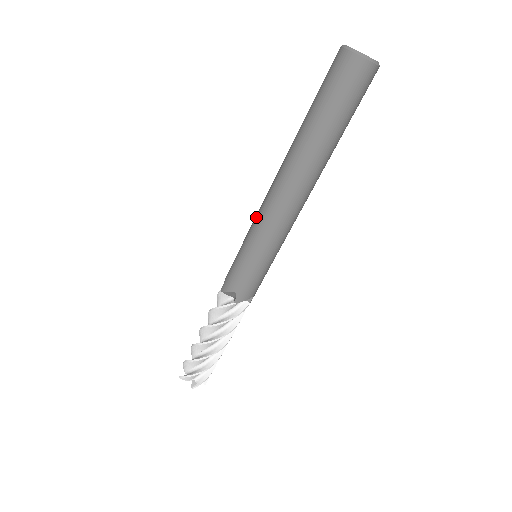
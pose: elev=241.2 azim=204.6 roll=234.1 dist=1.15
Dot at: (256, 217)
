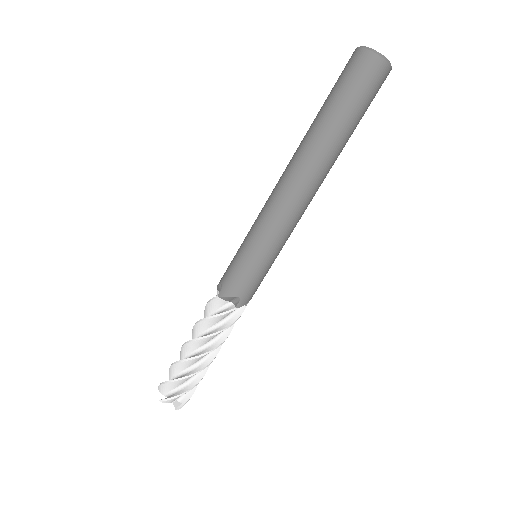
Dot at: occluded
